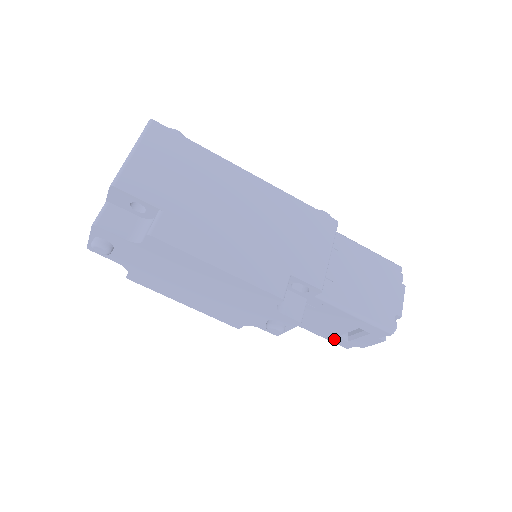
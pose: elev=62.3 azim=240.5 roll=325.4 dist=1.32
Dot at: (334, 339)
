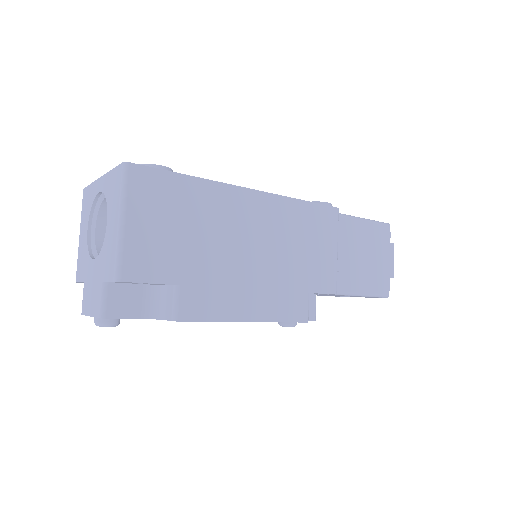
Dot at: occluded
